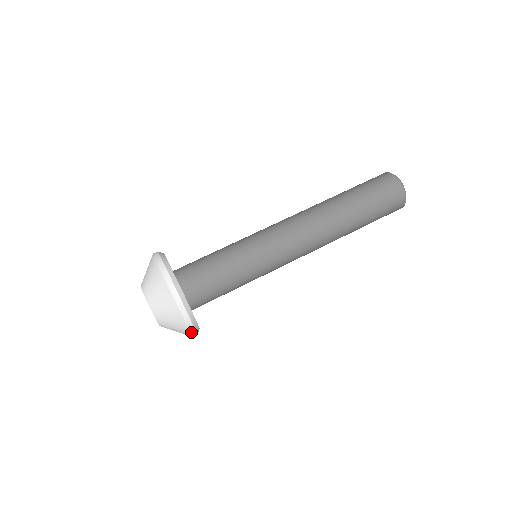
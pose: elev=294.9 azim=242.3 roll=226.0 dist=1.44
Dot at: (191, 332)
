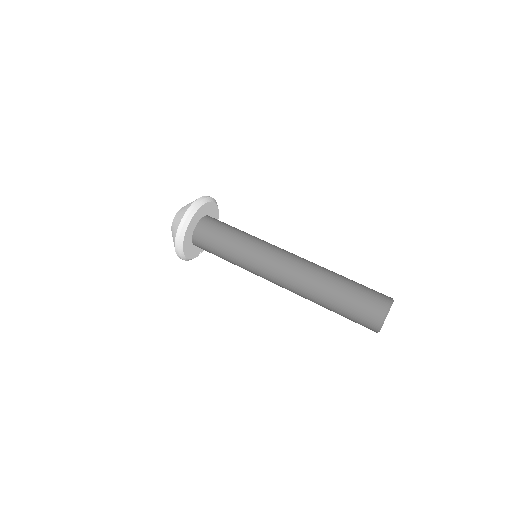
Dot at: occluded
